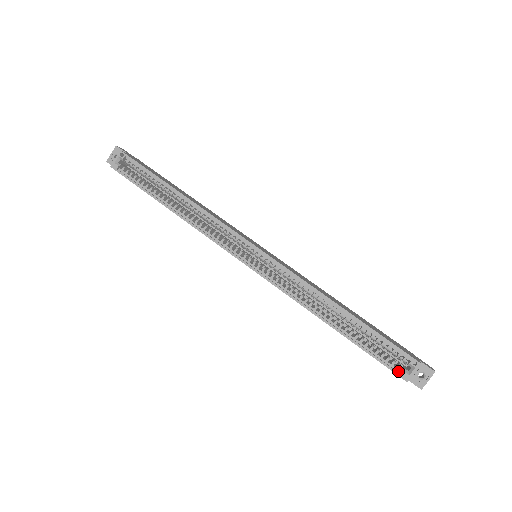
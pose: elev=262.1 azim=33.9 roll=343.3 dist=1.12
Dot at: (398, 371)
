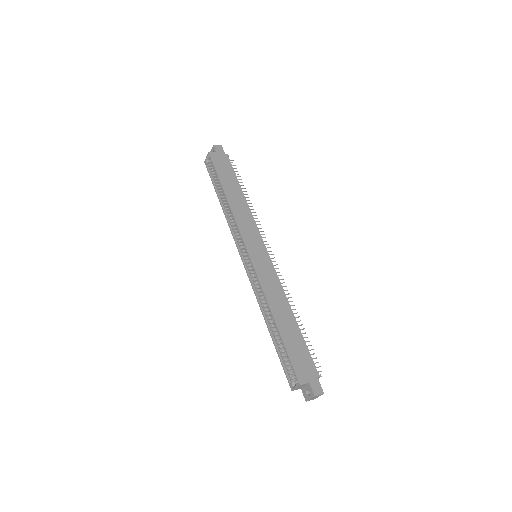
Dot at: (291, 380)
